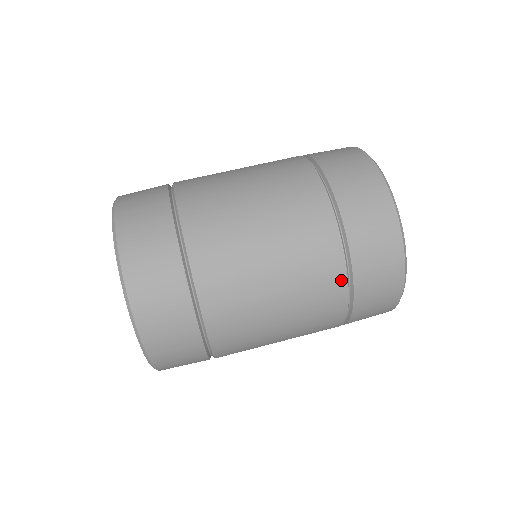
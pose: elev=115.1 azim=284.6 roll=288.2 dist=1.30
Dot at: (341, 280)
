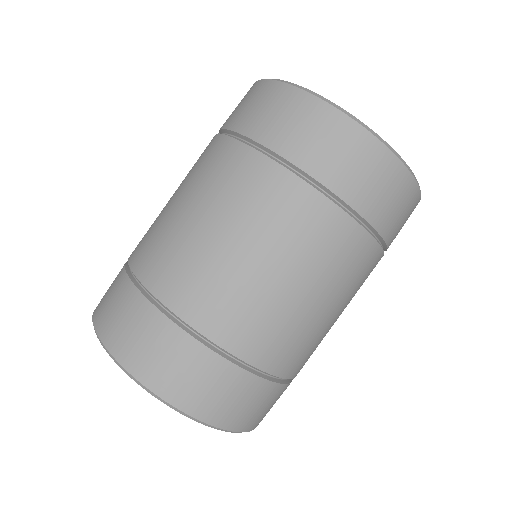
Dot at: (322, 204)
